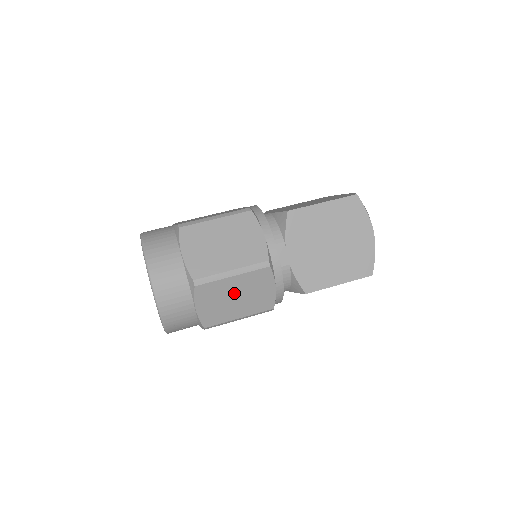
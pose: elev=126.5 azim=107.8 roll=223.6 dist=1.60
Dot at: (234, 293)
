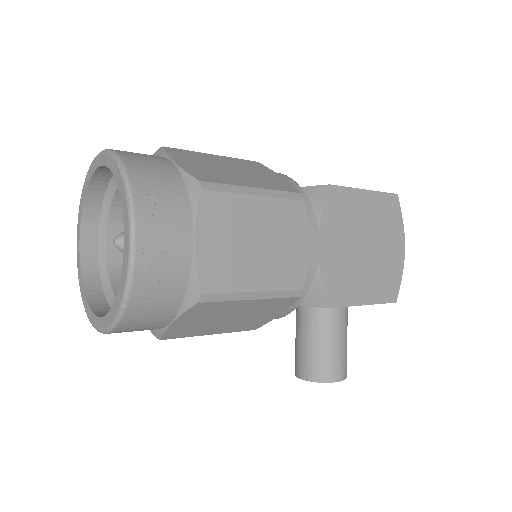
Dot at: (226, 166)
